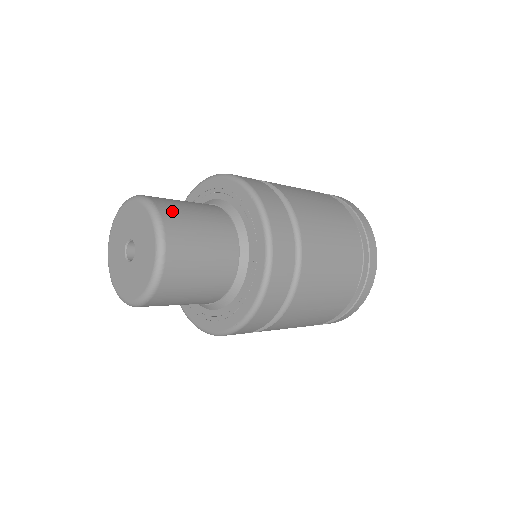
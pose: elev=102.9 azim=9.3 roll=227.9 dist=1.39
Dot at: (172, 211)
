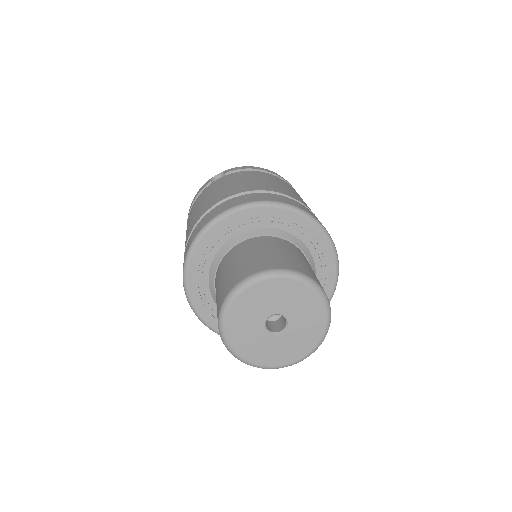
Dot at: (305, 269)
